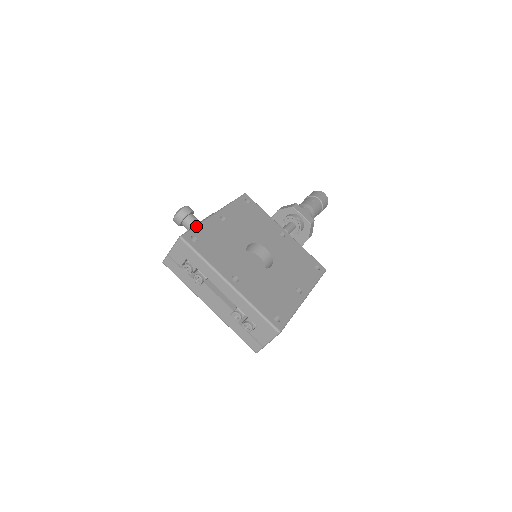
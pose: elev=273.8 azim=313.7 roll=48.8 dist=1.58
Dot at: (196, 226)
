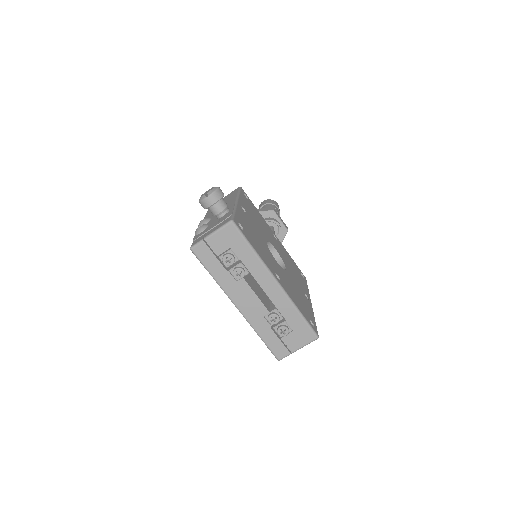
Dot at: (235, 212)
